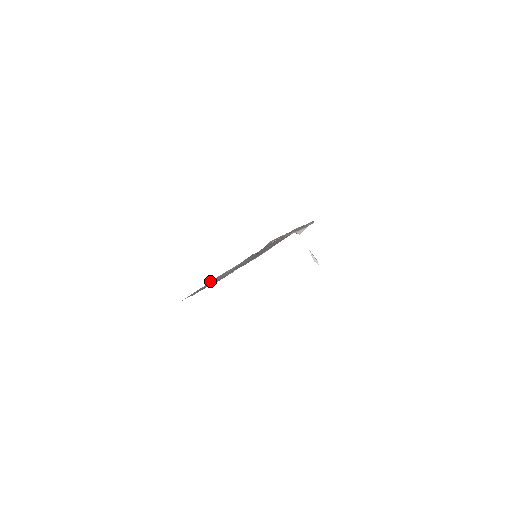
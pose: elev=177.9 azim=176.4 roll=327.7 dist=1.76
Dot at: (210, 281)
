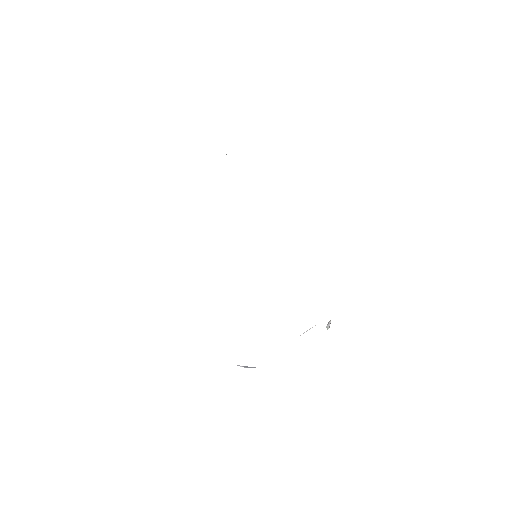
Dot at: occluded
